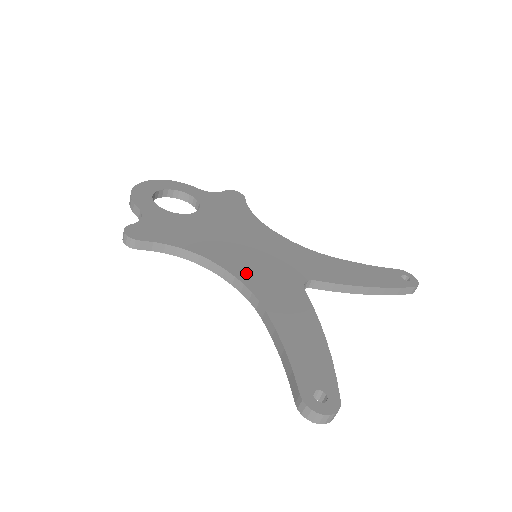
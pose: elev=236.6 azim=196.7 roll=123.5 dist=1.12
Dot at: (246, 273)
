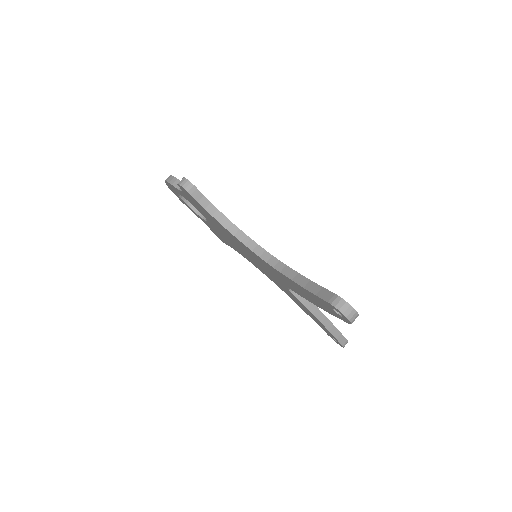
Dot at: occluded
